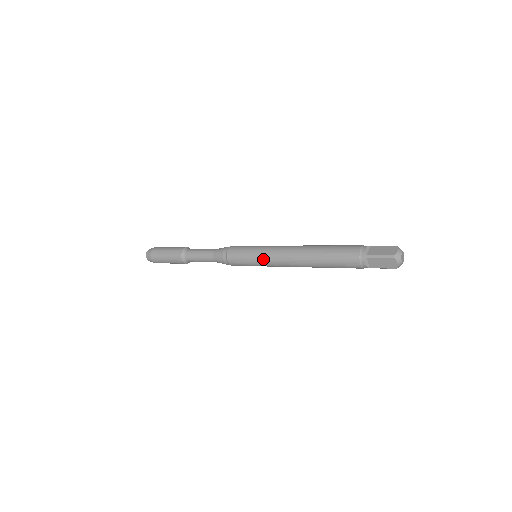
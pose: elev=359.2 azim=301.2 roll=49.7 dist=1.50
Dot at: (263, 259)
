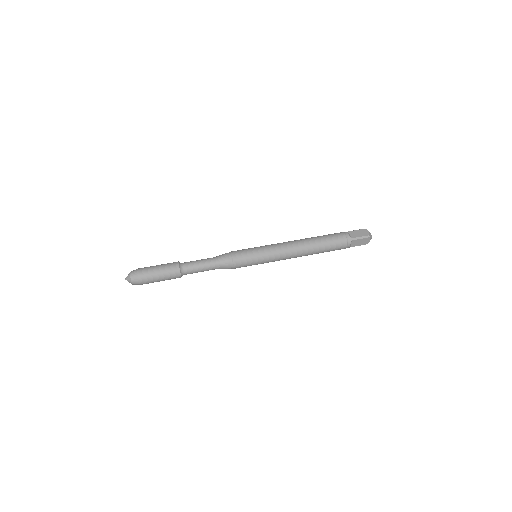
Dot at: (268, 262)
